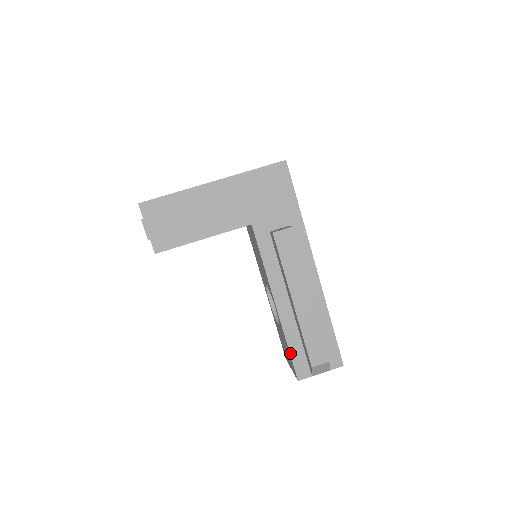
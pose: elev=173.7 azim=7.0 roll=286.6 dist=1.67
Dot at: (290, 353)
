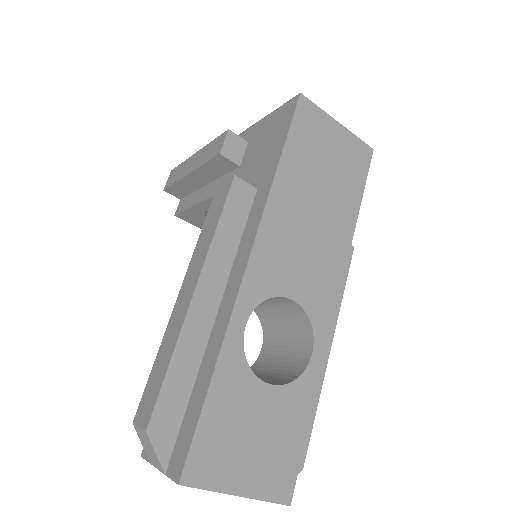
Dot at: occluded
